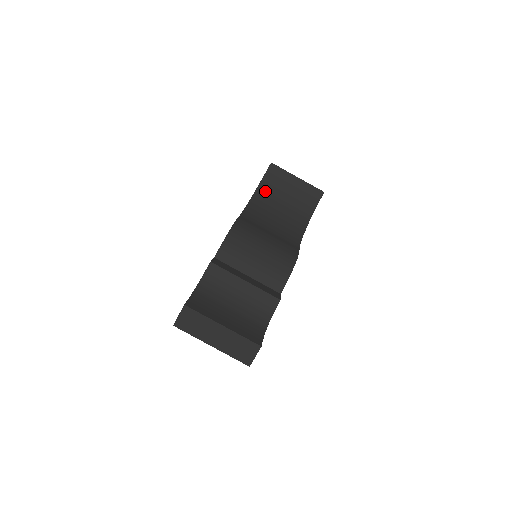
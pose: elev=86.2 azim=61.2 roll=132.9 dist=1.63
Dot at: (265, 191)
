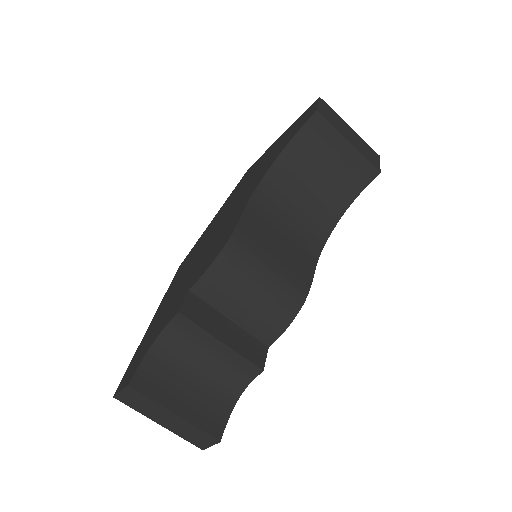
Dot at: (294, 156)
